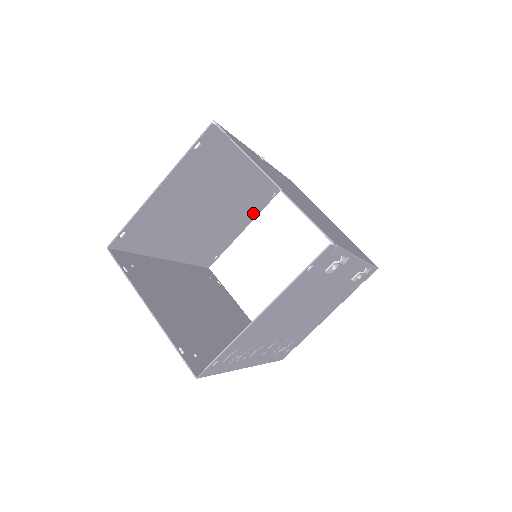
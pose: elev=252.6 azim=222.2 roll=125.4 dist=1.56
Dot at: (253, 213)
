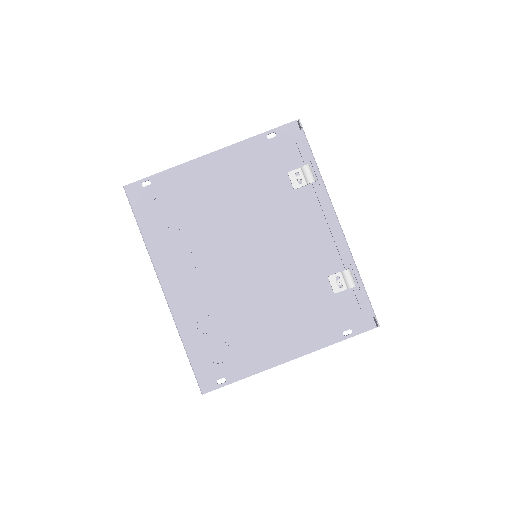
Dot at: occluded
